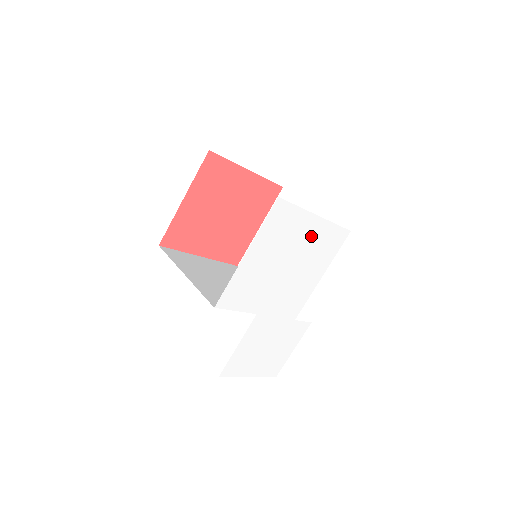
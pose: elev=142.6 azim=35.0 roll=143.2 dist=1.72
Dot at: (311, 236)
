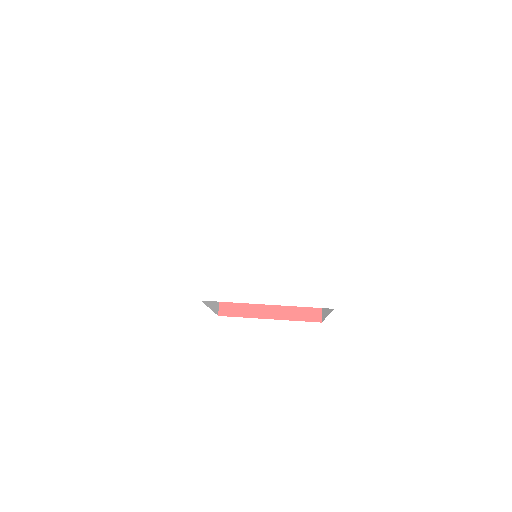
Dot at: (312, 246)
